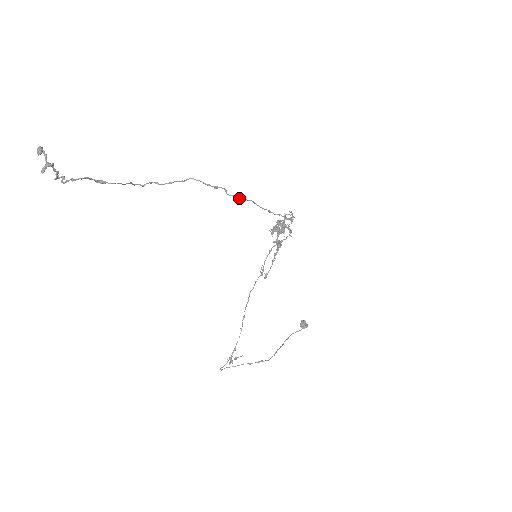
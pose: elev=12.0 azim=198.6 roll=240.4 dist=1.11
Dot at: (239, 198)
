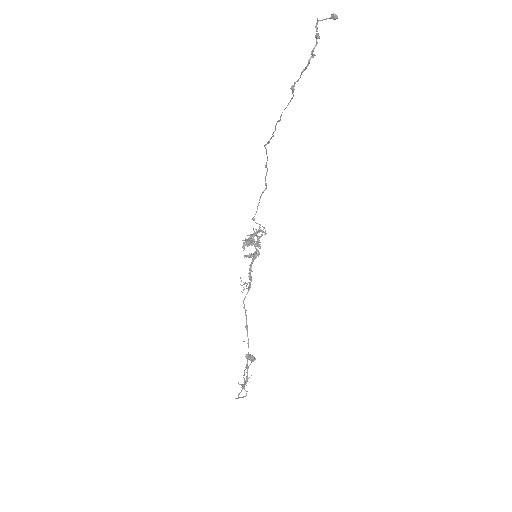
Dot at: (266, 187)
